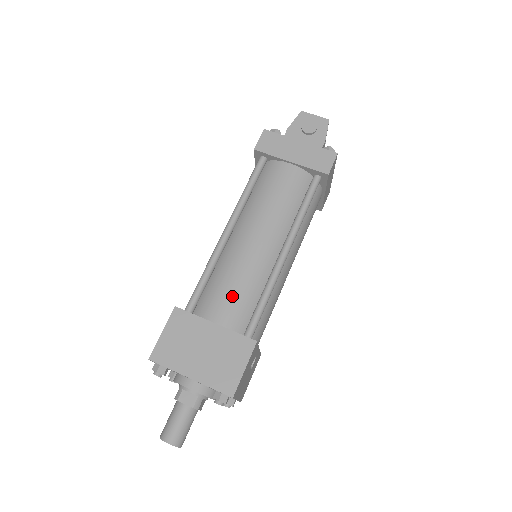
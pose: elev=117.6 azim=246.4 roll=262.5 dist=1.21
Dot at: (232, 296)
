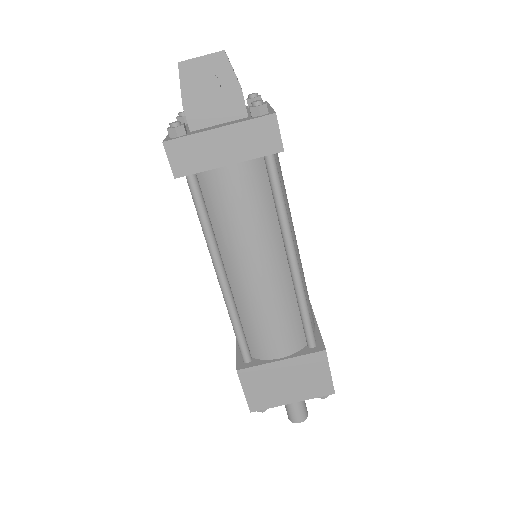
Dot at: (277, 331)
